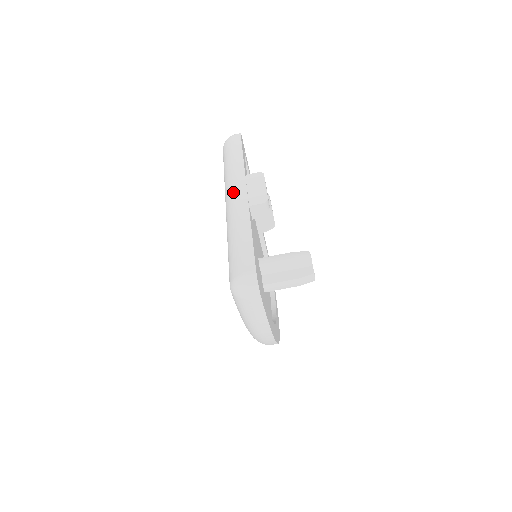
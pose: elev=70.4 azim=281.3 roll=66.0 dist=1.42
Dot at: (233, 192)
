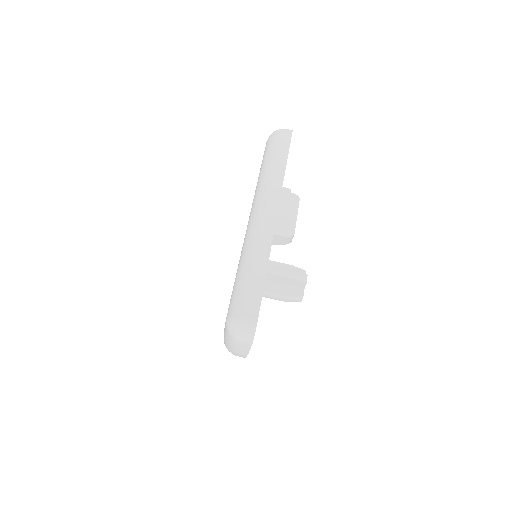
Dot at: (263, 208)
